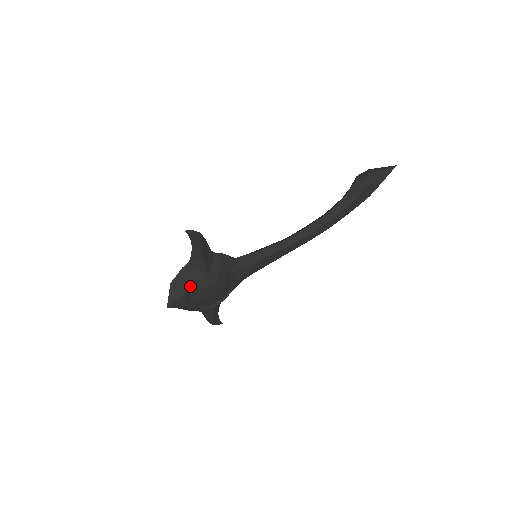
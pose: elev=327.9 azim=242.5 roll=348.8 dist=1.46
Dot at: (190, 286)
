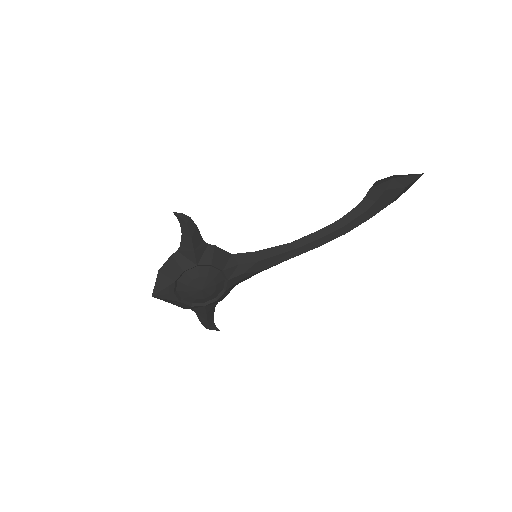
Dot at: (177, 276)
